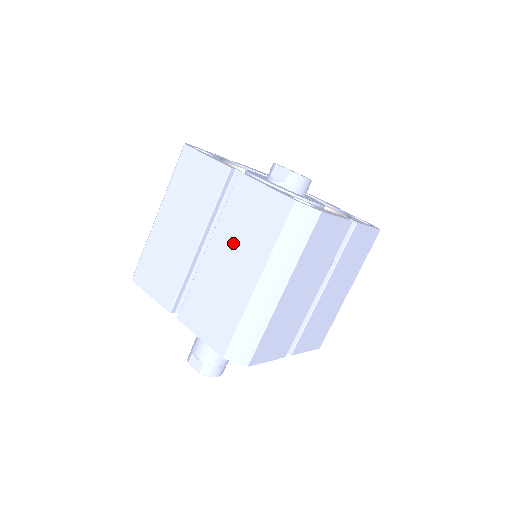
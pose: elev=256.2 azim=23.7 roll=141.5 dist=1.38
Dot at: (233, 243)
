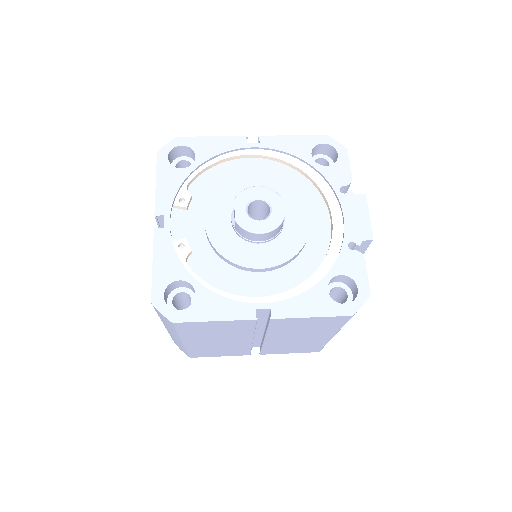
Dot at: occluded
